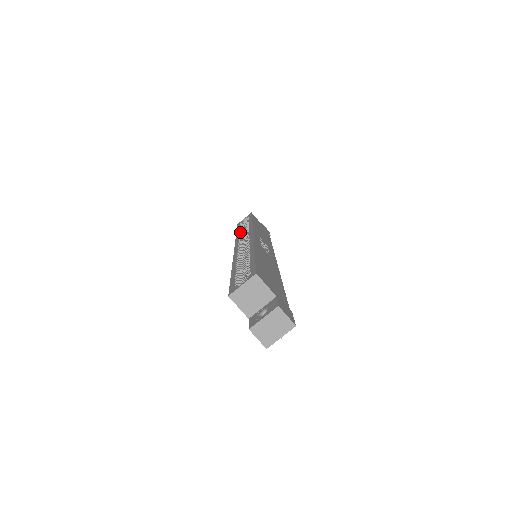
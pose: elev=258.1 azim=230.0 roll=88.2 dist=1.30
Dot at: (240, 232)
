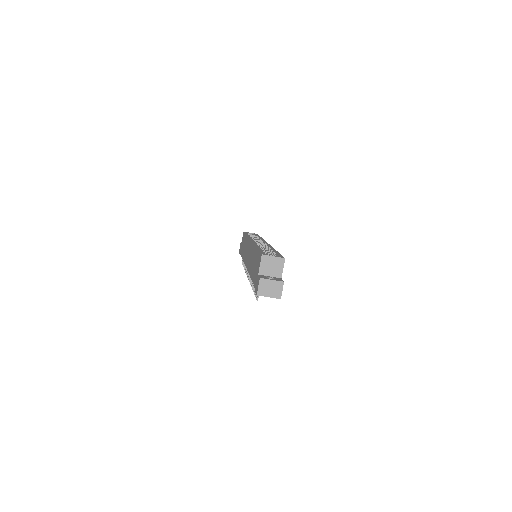
Dot at: occluded
